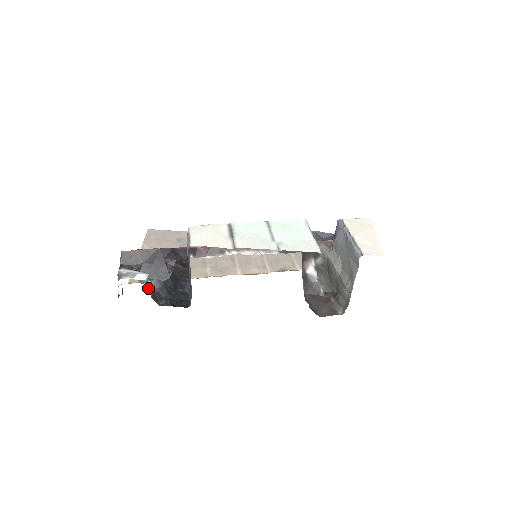
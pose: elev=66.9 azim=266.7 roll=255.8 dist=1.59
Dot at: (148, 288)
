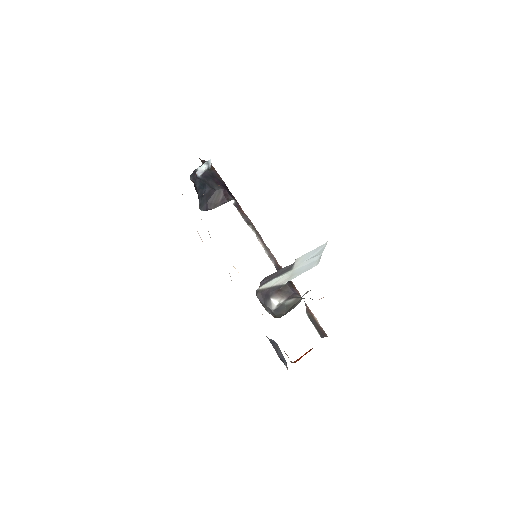
Dot at: (203, 164)
